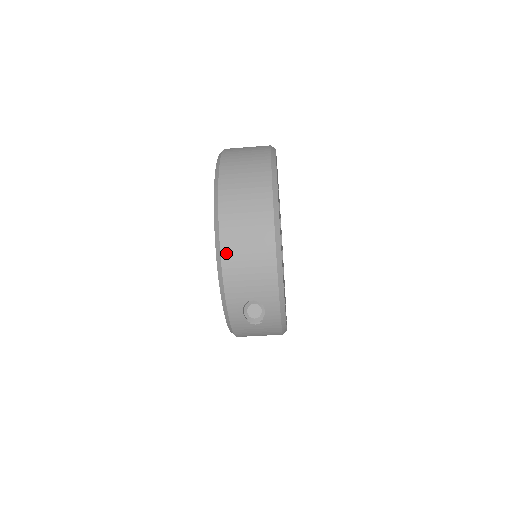
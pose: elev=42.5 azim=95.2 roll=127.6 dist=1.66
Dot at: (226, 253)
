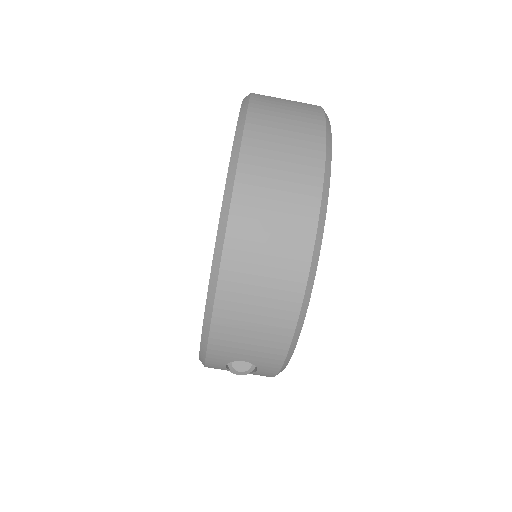
Dot at: (222, 306)
